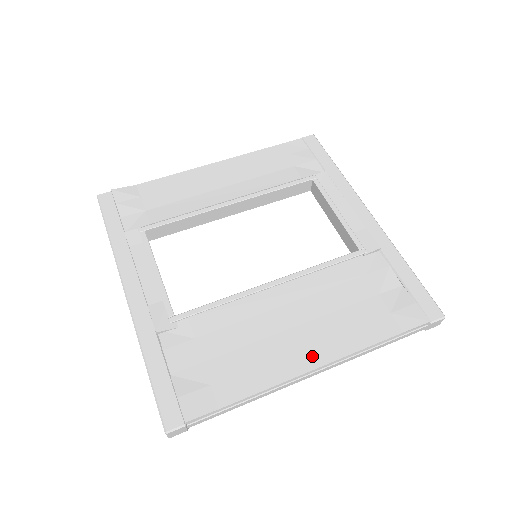
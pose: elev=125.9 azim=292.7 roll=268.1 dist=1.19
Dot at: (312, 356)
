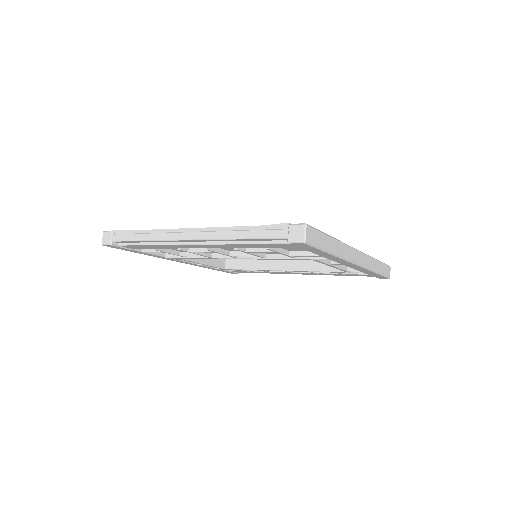
Dot at: occluded
